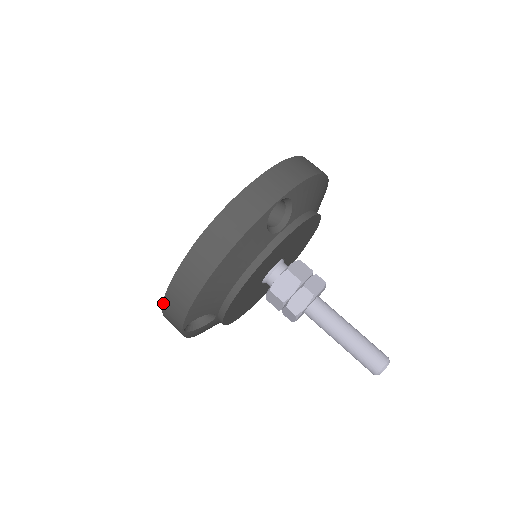
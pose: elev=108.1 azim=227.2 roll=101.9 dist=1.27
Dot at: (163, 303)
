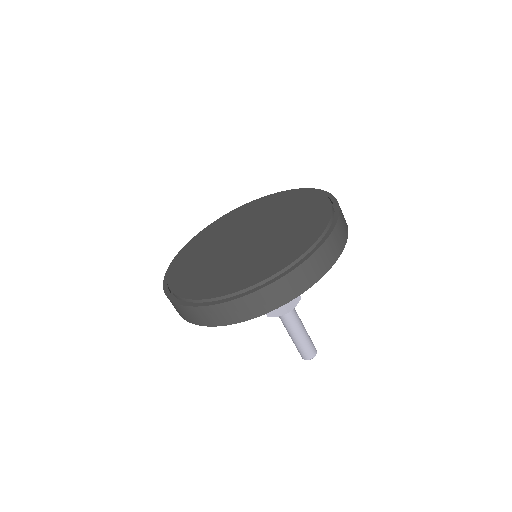
Dot at: (169, 299)
